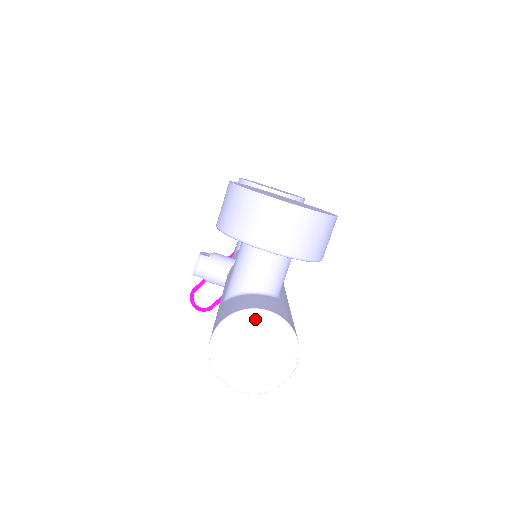
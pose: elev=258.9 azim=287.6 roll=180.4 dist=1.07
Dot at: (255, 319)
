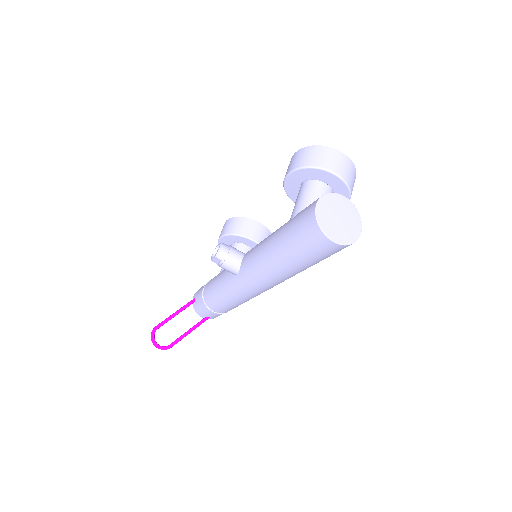
Dot at: (339, 199)
